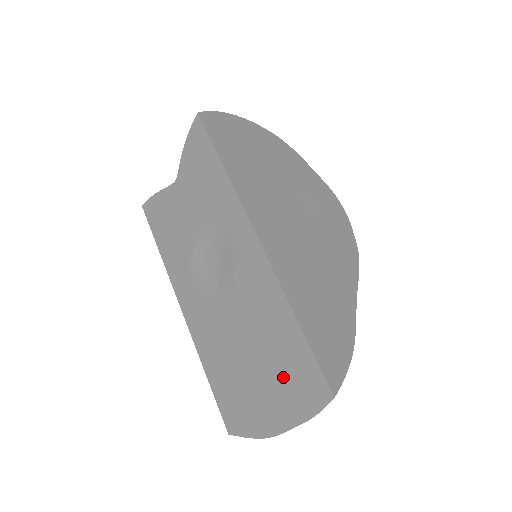
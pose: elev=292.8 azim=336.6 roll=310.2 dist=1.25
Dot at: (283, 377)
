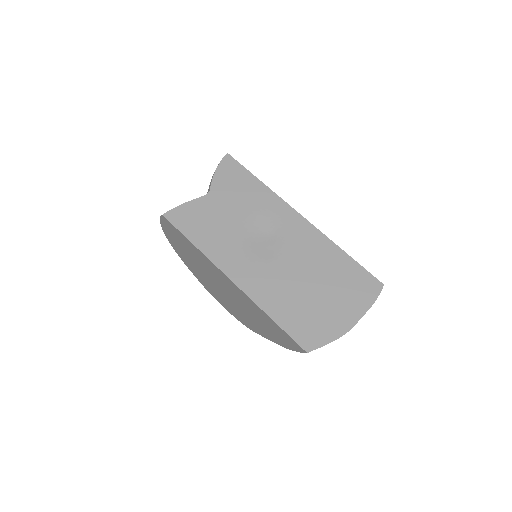
Dot at: (345, 289)
